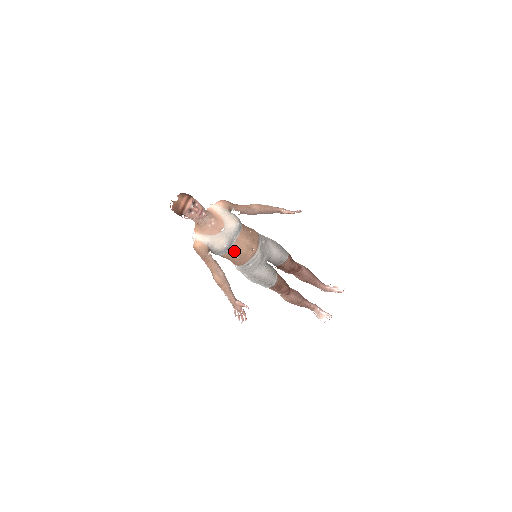
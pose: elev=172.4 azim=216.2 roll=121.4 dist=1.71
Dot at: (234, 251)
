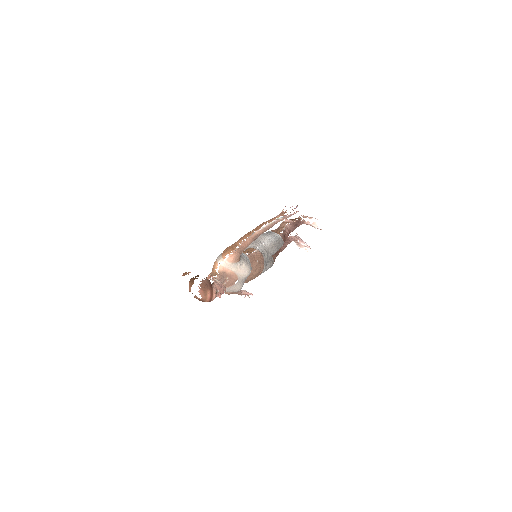
Dot at: (245, 282)
